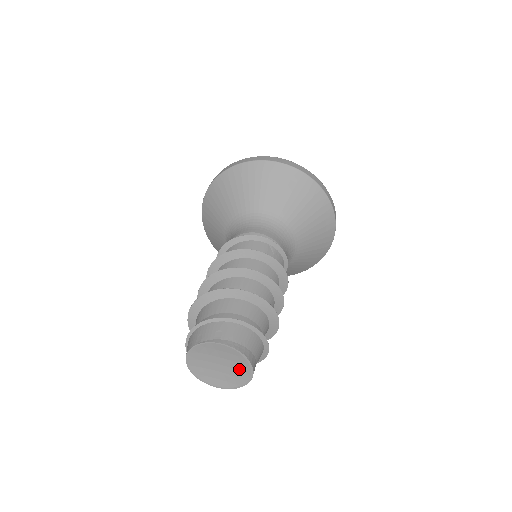
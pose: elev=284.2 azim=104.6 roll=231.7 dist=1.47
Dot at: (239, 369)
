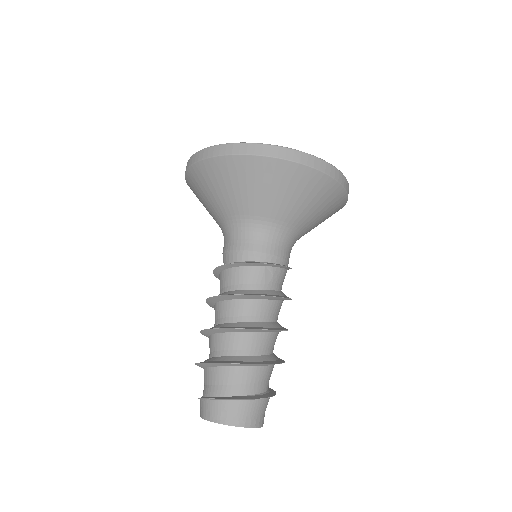
Dot at: occluded
